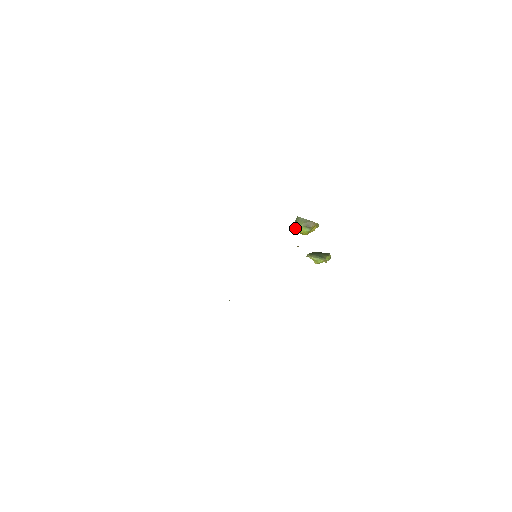
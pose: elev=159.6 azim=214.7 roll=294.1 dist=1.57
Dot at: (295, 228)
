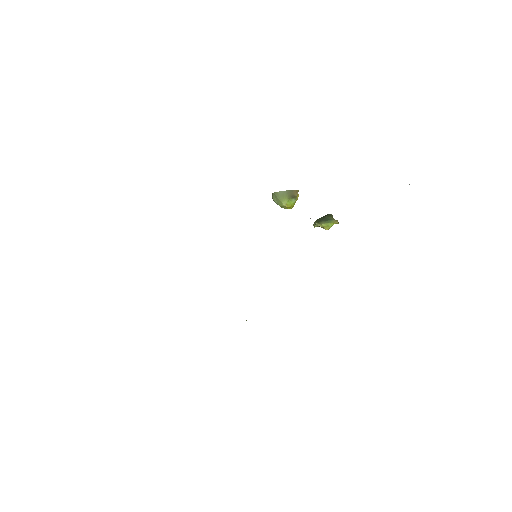
Dot at: (280, 205)
